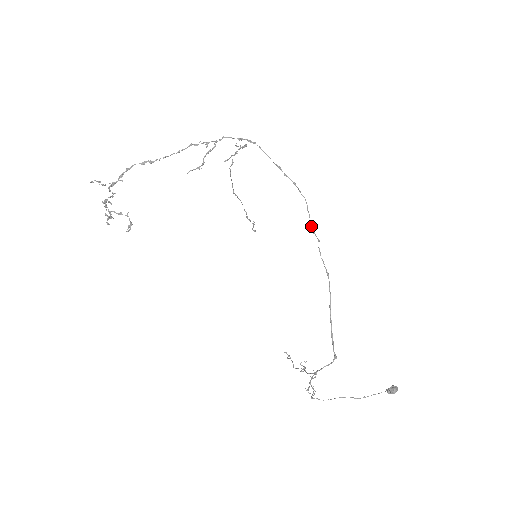
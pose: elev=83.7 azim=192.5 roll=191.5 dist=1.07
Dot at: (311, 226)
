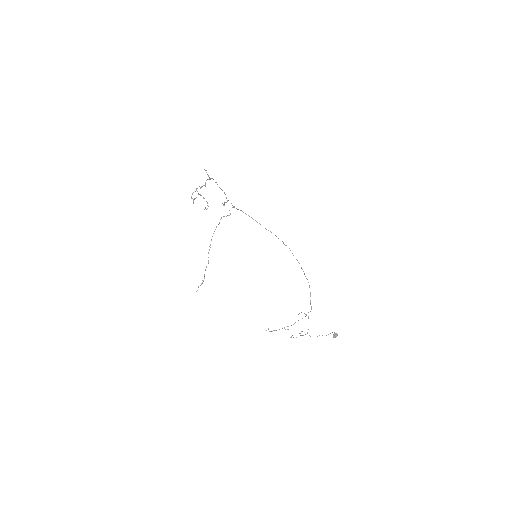
Dot at: occluded
